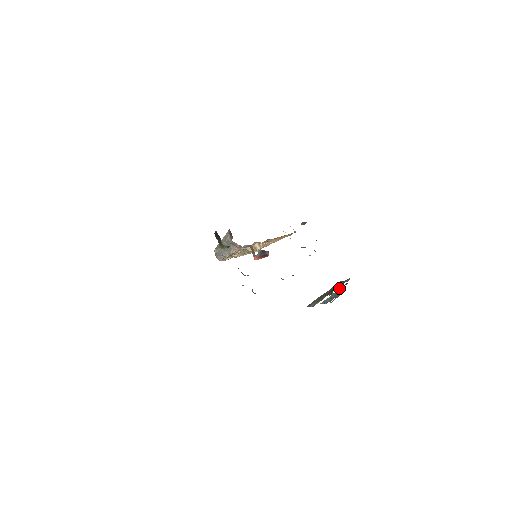
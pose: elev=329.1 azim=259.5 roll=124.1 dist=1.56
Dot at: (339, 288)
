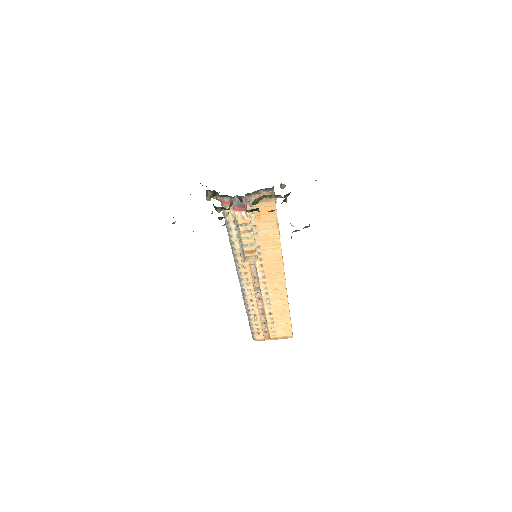
Dot at: occluded
